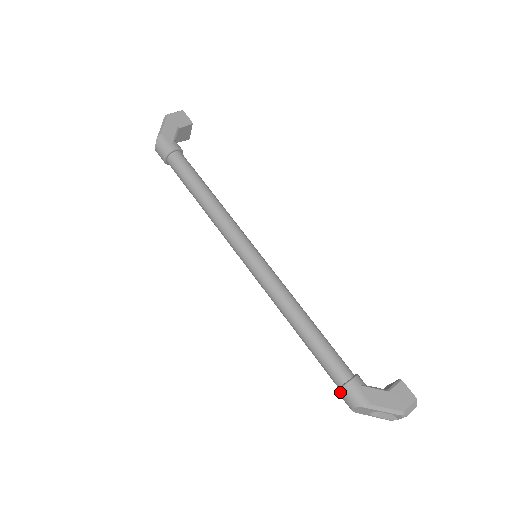
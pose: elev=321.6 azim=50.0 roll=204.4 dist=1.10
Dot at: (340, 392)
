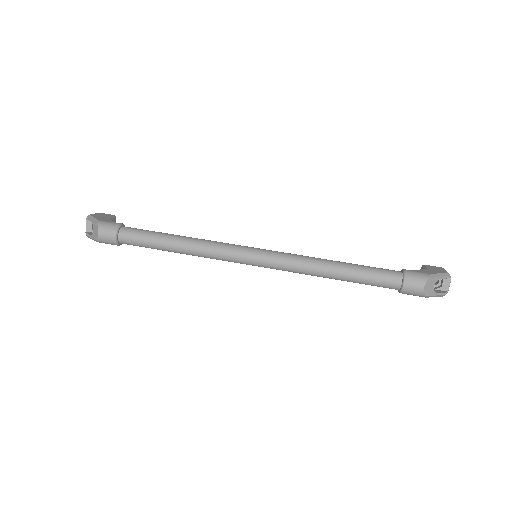
Dot at: (406, 284)
